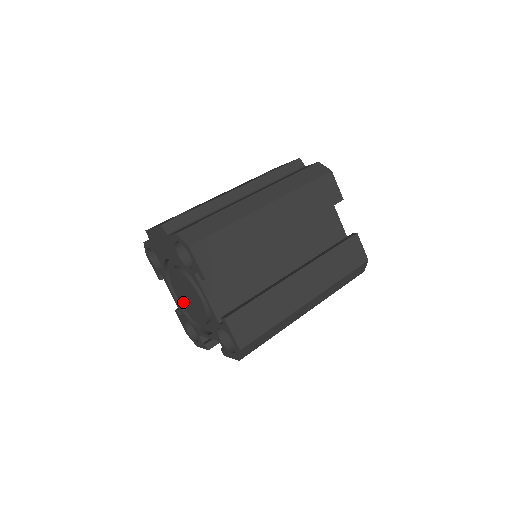
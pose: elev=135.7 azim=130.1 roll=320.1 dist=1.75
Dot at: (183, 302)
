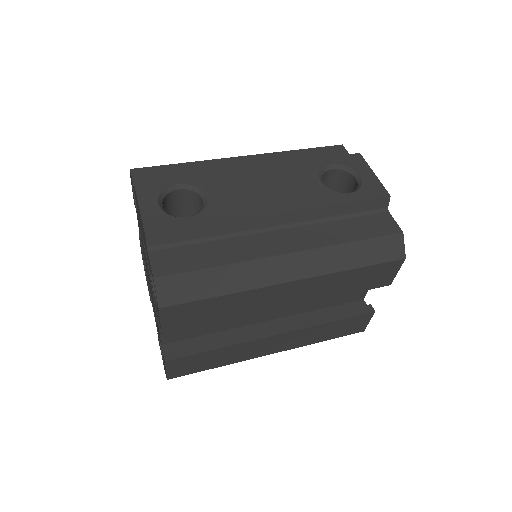
Dot at: occluded
